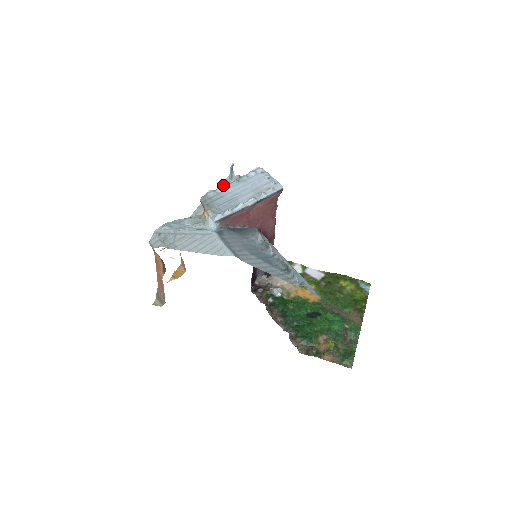
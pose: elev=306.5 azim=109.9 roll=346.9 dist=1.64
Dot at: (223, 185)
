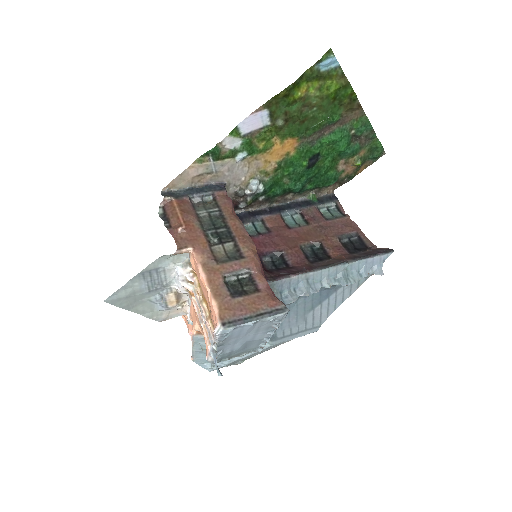
Dot at: occluded
